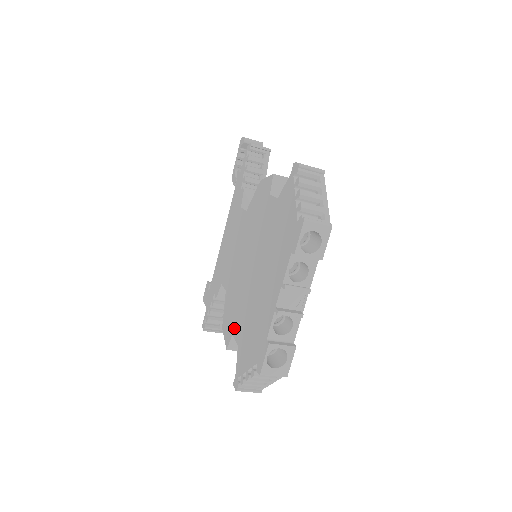
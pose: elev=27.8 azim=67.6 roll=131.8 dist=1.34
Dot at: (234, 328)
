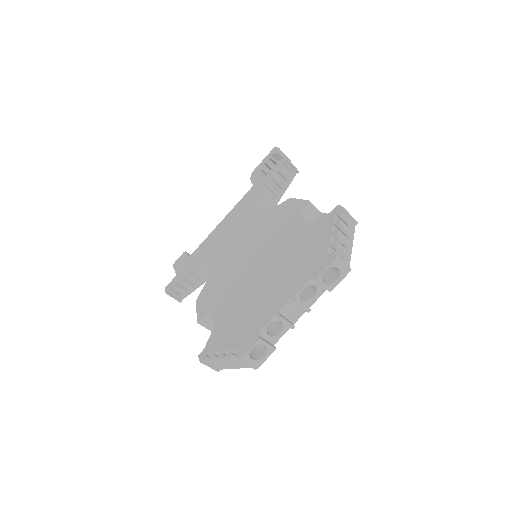
Dot at: (214, 308)
